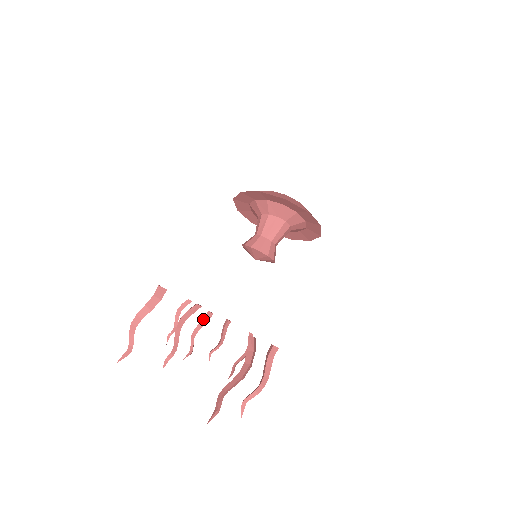
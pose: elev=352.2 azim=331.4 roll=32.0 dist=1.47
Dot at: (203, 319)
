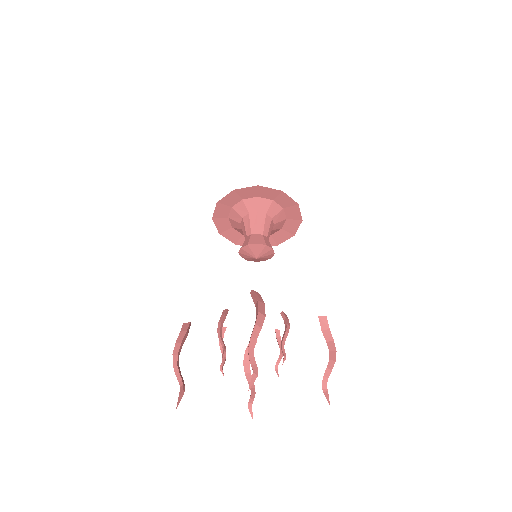
Dot at: (220, 318)
